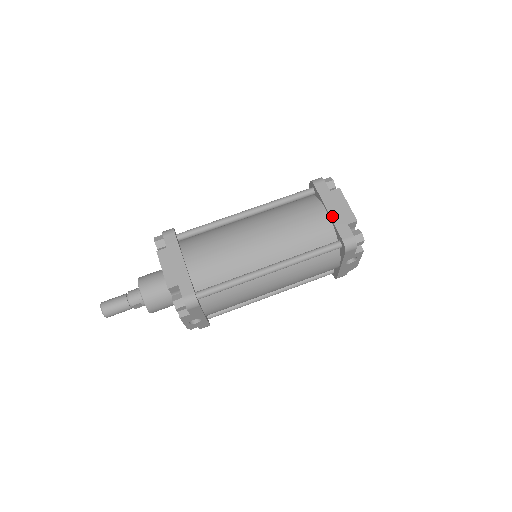
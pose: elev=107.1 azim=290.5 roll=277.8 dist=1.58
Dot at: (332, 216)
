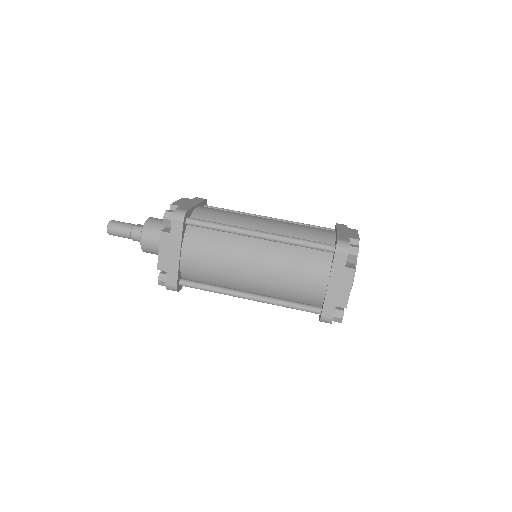
Dot at: (328, 291)
